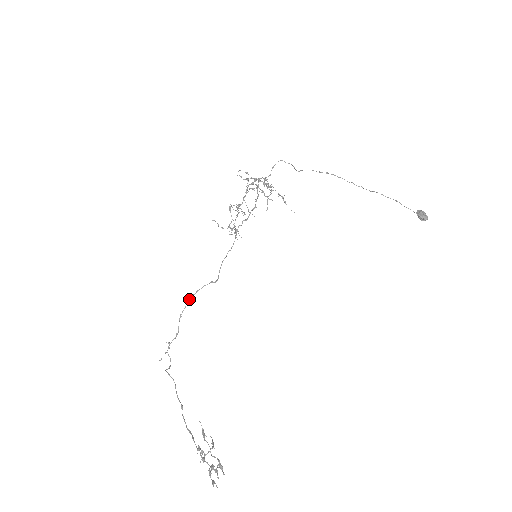
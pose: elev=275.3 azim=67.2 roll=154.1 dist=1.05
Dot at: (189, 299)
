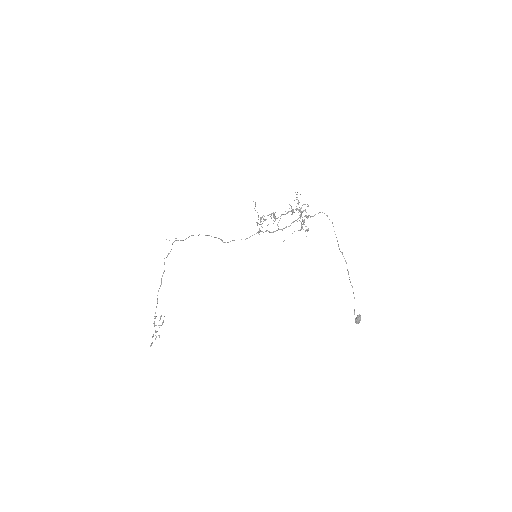
Dot at: occluded
